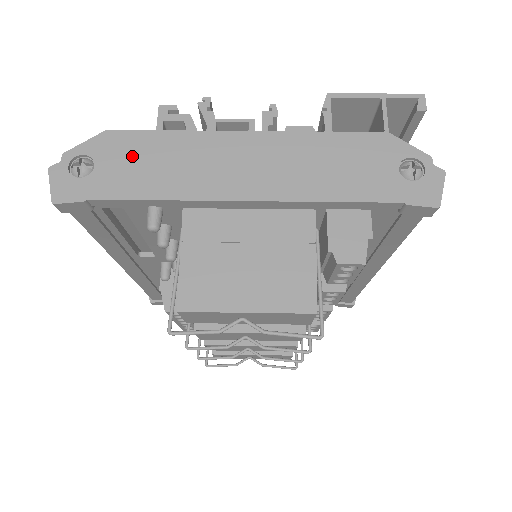
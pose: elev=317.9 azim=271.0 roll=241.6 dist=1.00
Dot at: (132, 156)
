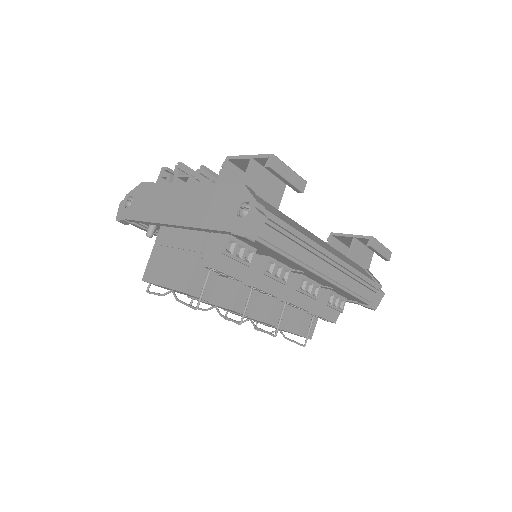
Dot at: (144, 197)
